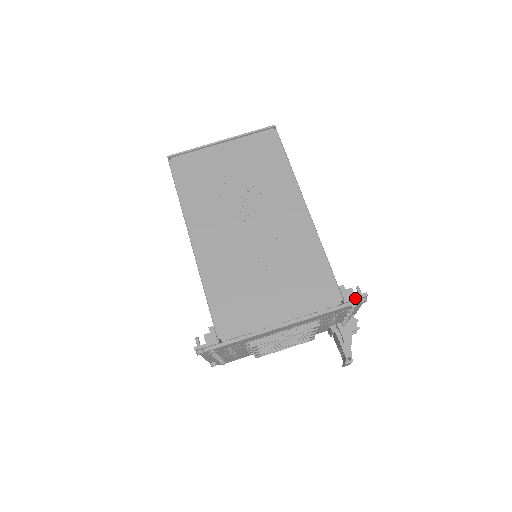
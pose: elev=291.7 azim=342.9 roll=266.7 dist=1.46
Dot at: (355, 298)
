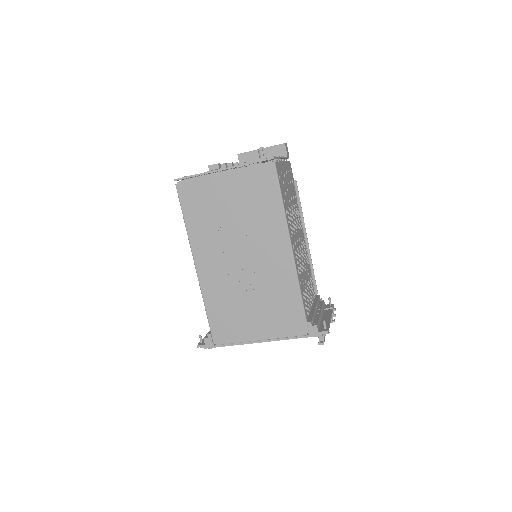
Dot at: (318, 333)
